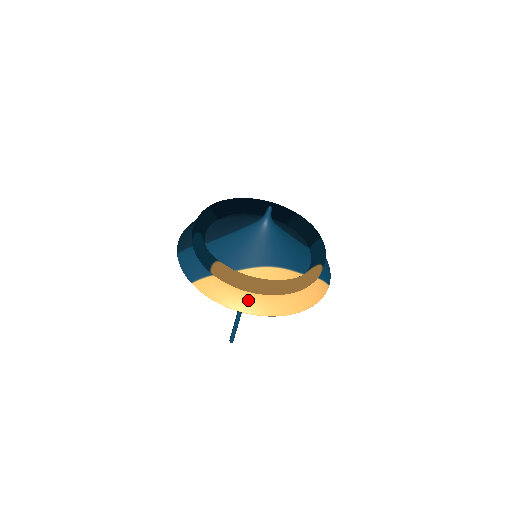
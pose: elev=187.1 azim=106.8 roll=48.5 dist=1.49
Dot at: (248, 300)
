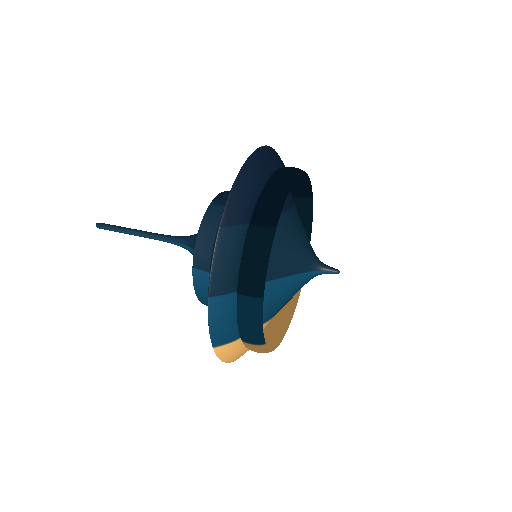
Dot at: occluded
